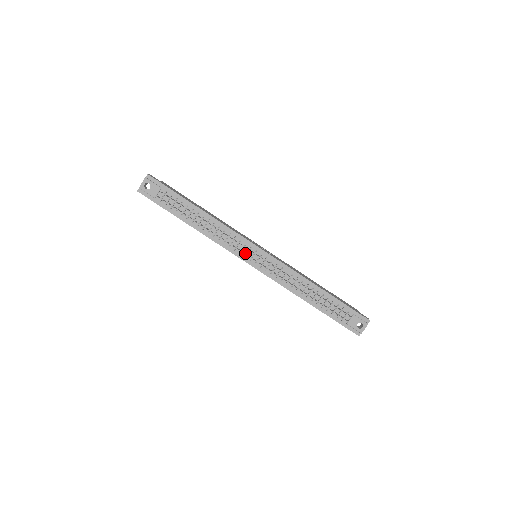
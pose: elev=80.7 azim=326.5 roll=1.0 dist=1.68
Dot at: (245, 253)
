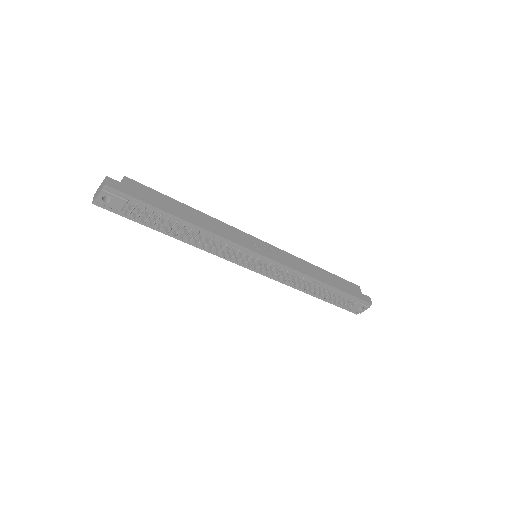
Dot at: (243, 258)
